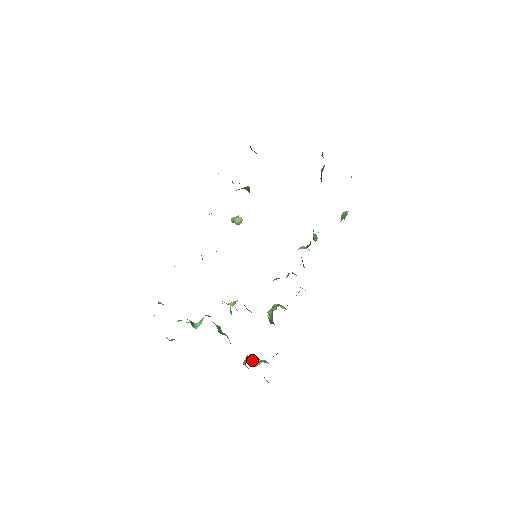
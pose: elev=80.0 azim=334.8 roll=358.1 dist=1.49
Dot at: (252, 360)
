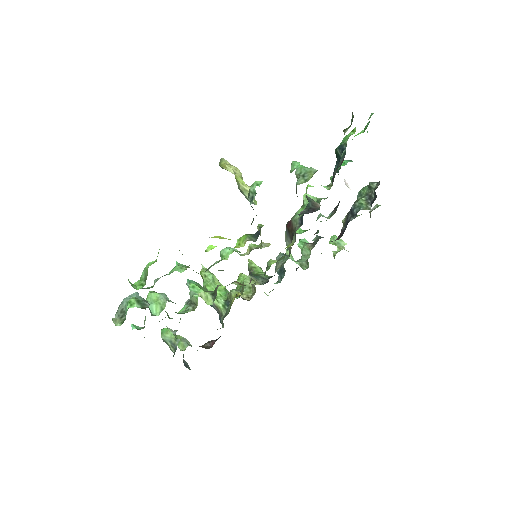
Dot at: (176, 338)
